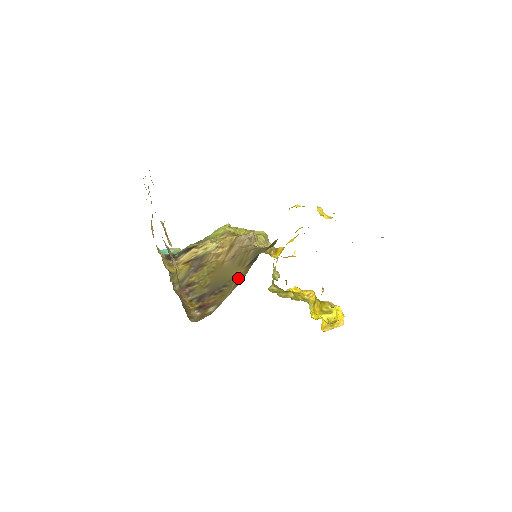
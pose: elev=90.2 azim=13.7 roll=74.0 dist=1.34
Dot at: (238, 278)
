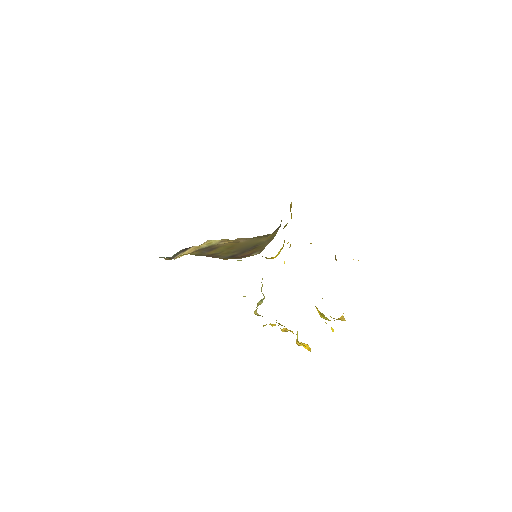
Dot at: (268, 239)
